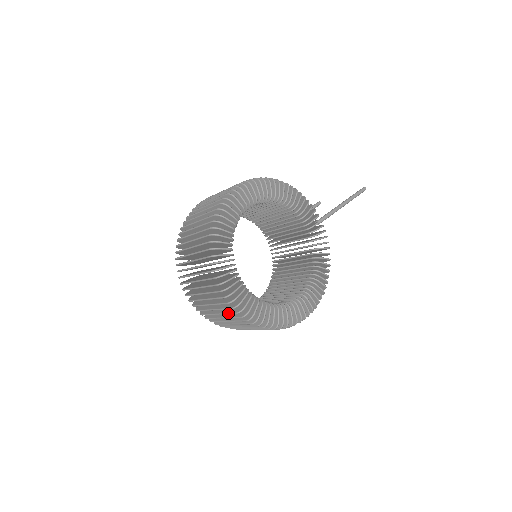
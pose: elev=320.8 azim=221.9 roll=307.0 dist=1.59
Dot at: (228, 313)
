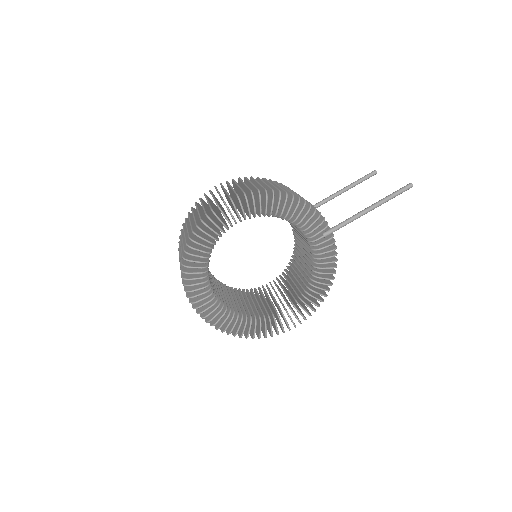
Dot at: occluded
